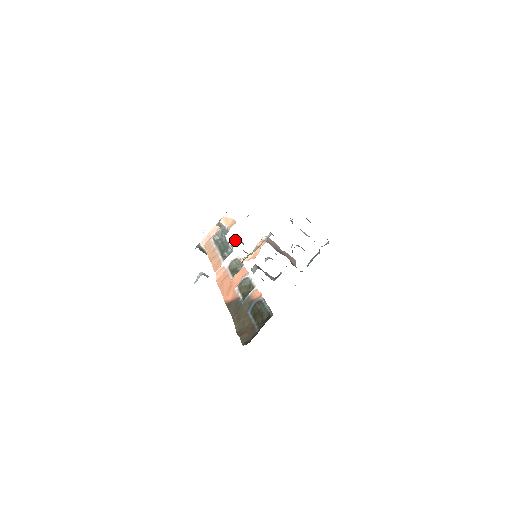
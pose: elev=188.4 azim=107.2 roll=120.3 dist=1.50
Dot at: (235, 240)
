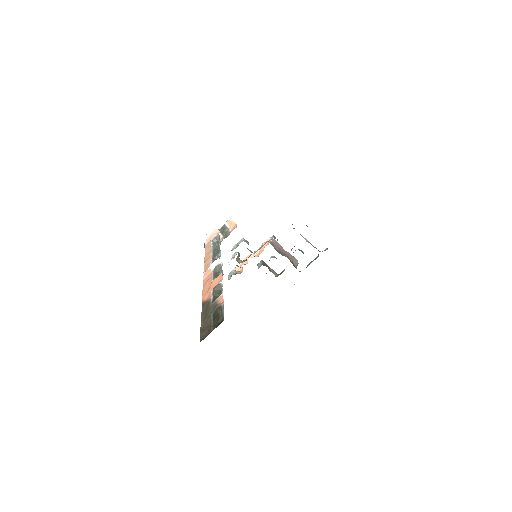
Dot at: (241, 239)
